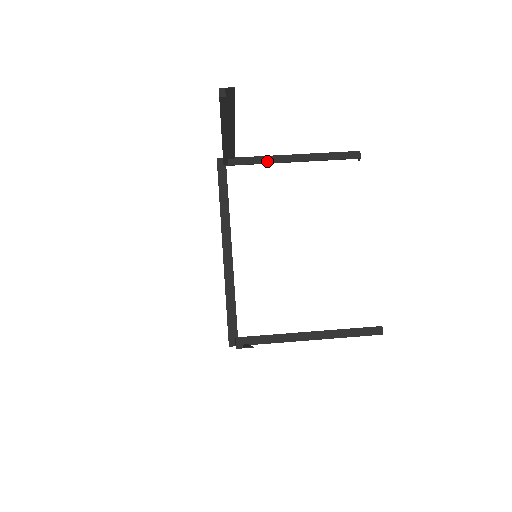
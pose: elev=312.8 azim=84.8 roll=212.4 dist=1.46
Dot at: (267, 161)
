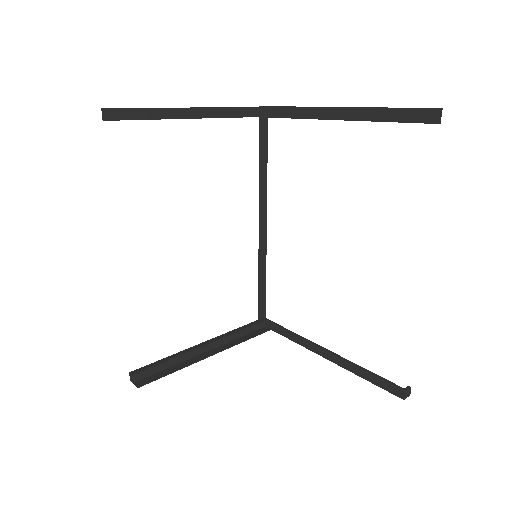
Dot at: (308, 115)
